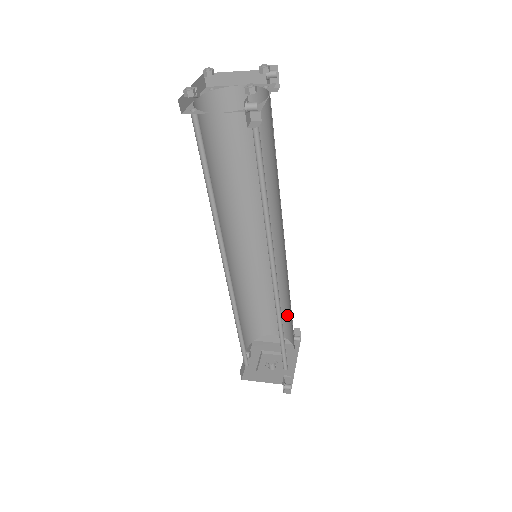
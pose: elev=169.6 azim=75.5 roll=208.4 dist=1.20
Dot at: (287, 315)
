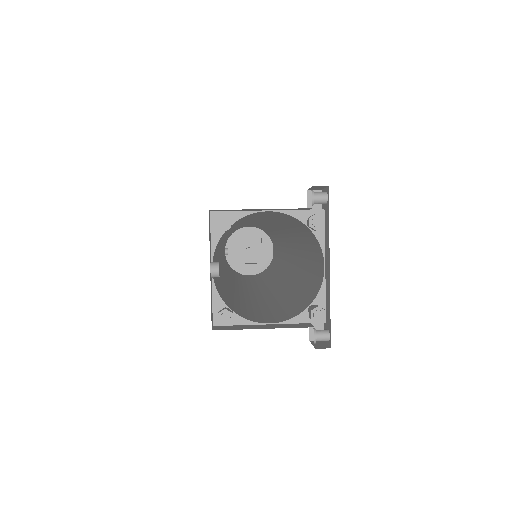
Dot at: (269, 233)
